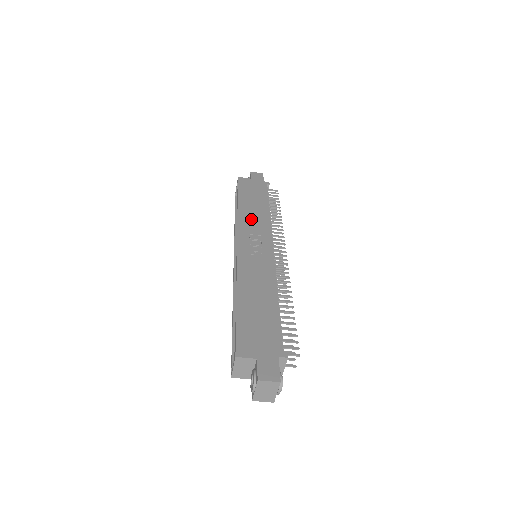
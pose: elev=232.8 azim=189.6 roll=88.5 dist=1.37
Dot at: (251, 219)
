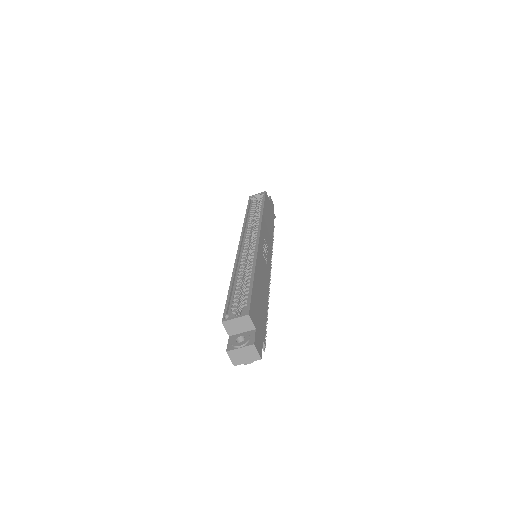
Dot at: occluded
